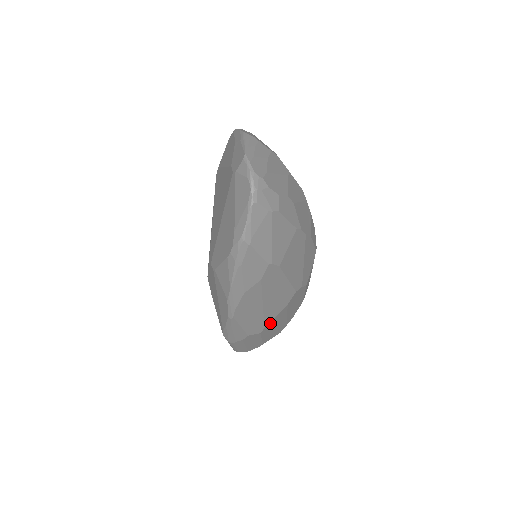
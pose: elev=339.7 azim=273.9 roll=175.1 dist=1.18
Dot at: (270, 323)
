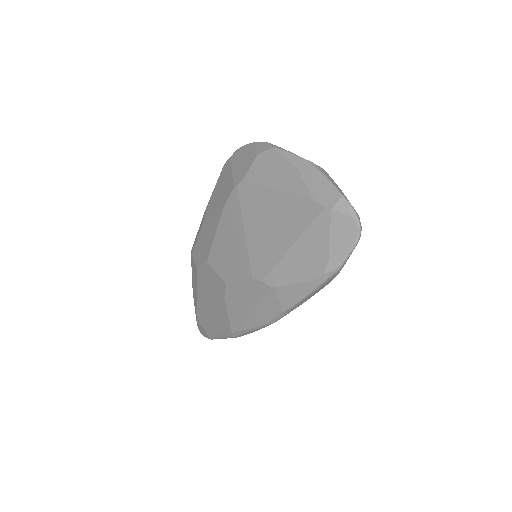
Dot at: occluded
